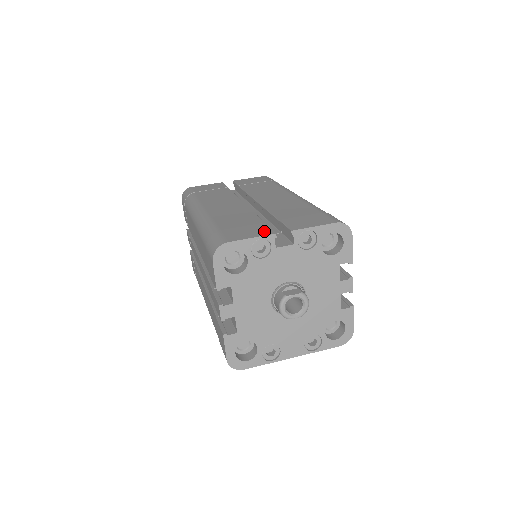
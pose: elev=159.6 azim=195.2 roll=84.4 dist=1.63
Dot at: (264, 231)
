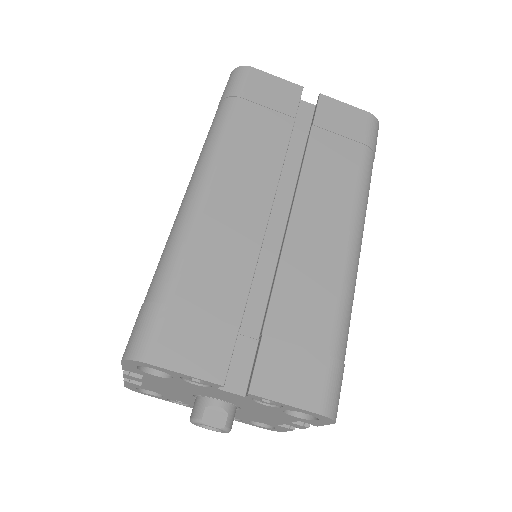
Dot at: (216, 363)
